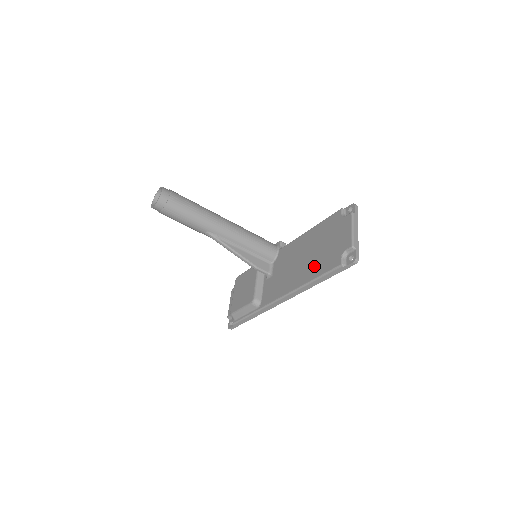
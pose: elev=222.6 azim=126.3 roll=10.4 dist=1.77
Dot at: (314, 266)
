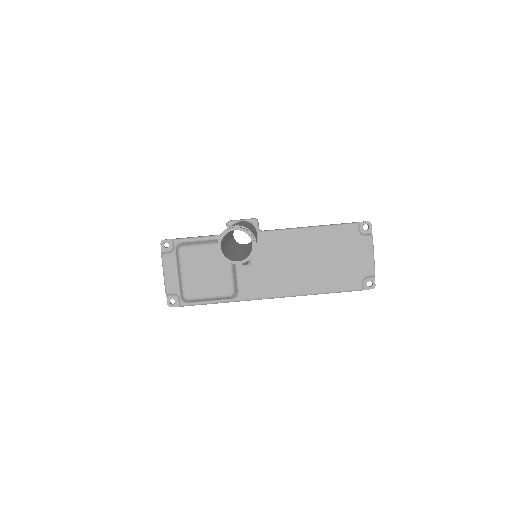
Dot at: (325, 278)
